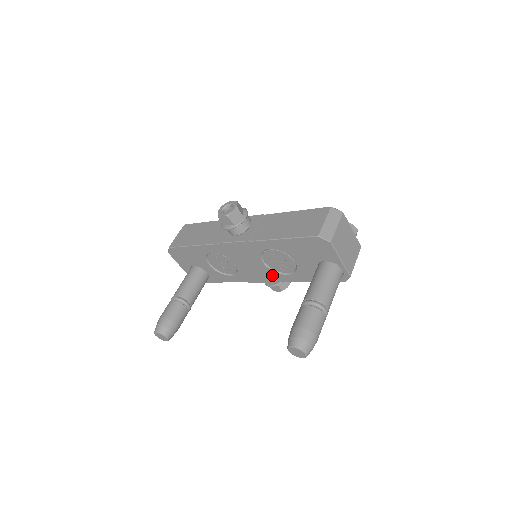
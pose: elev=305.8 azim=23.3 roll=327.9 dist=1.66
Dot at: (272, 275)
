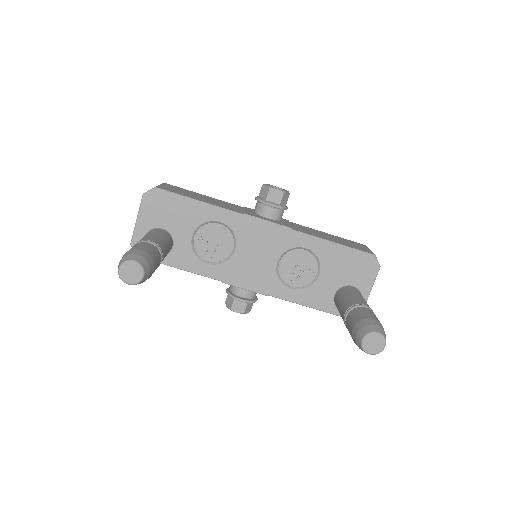
Dot at: (270, 282)
